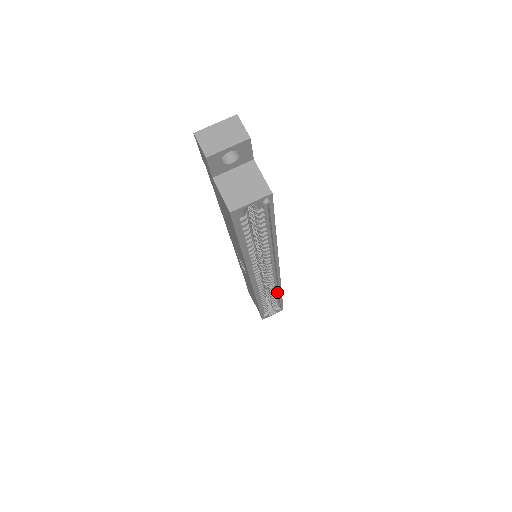
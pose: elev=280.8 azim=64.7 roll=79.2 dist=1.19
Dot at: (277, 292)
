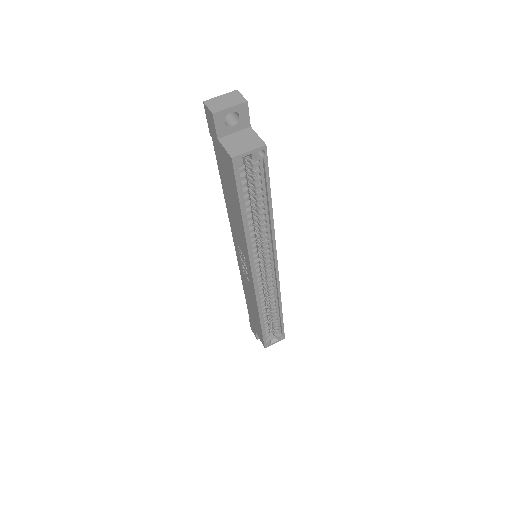
Dot at: (277, 306)
